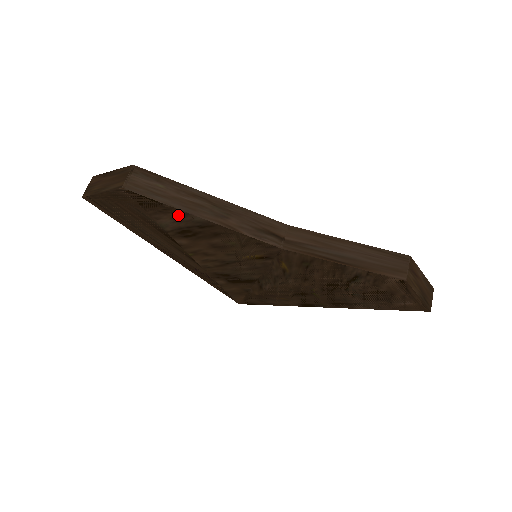
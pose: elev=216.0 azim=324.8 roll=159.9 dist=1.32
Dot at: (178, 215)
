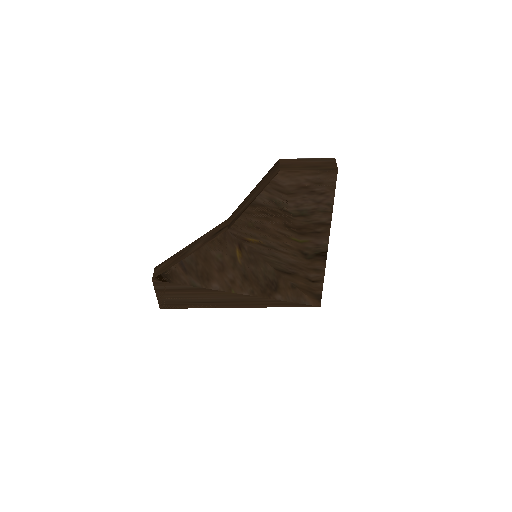
Dot at: (183, 268)
